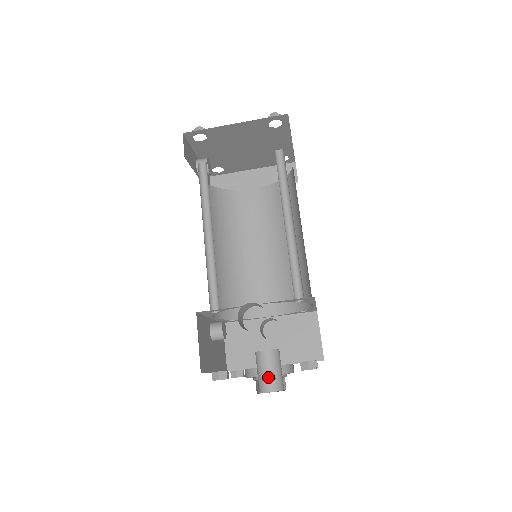
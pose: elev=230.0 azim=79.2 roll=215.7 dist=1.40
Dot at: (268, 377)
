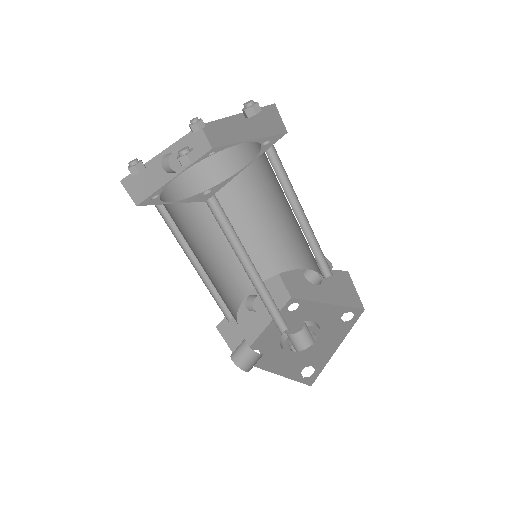
Dot at: (297, 350)
